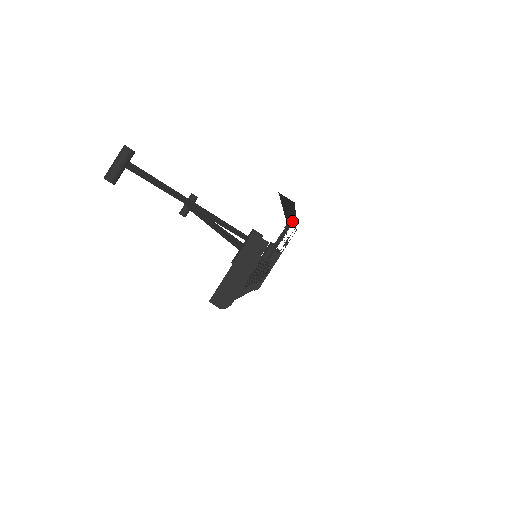
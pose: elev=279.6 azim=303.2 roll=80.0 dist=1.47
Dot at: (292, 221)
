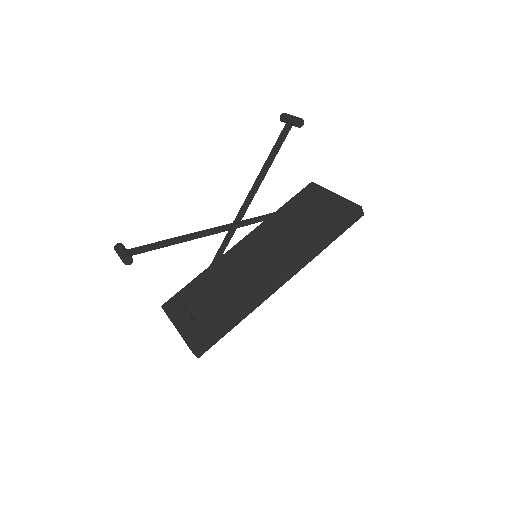
Dot at: (306, 261)
